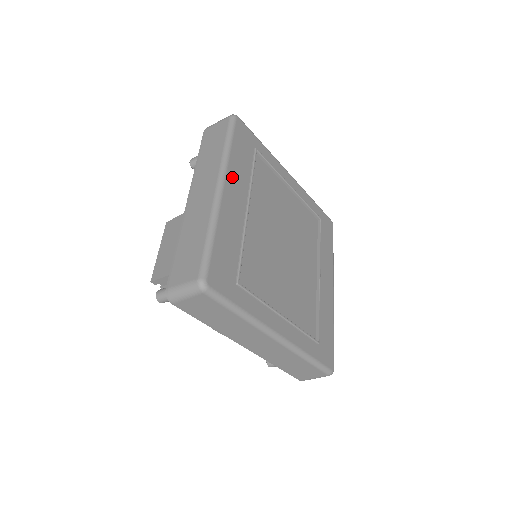
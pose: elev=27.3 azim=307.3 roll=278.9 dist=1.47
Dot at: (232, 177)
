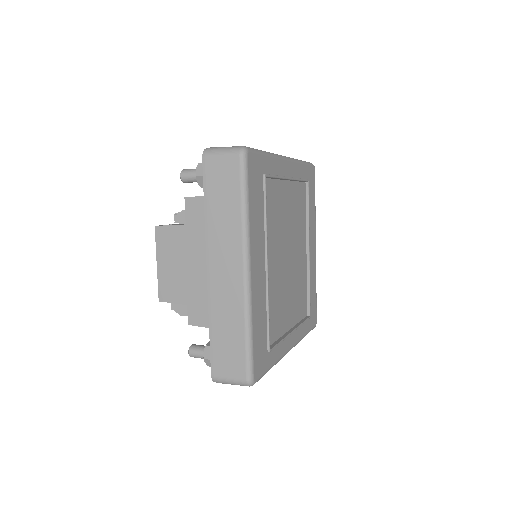
Dot at: (254, 246)
